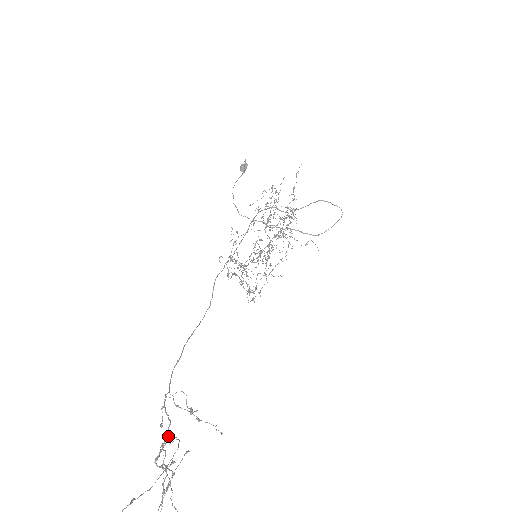
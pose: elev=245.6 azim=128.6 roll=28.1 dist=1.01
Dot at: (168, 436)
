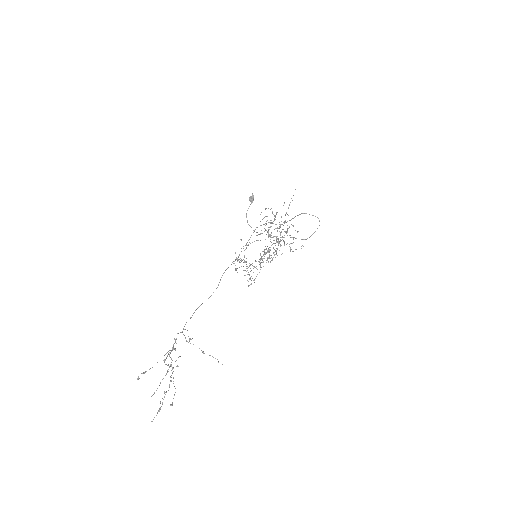
Dot at: occluded
